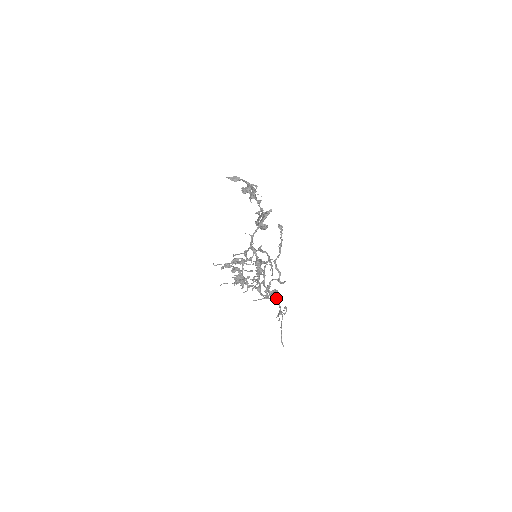
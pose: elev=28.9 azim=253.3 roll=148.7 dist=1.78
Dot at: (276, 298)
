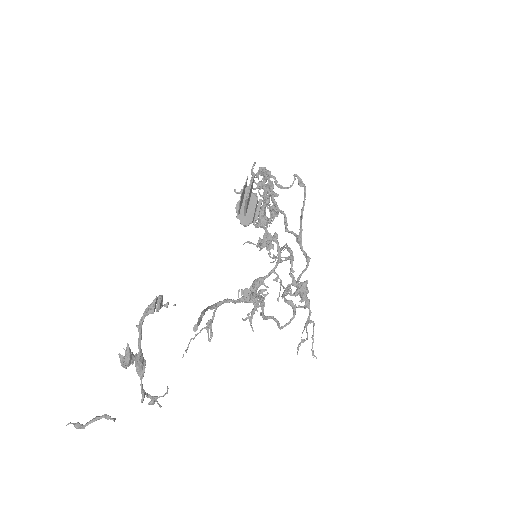
Dot at: (302, 301)
